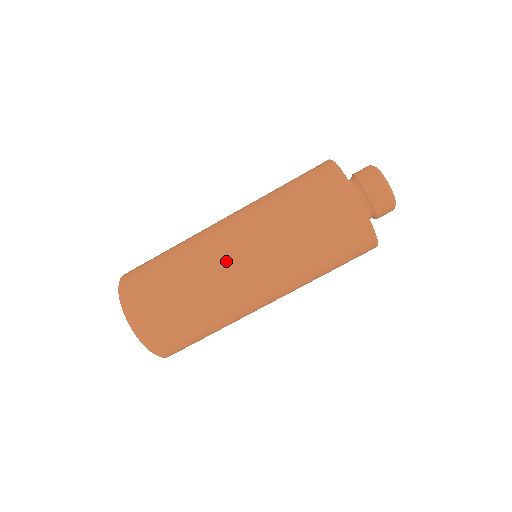
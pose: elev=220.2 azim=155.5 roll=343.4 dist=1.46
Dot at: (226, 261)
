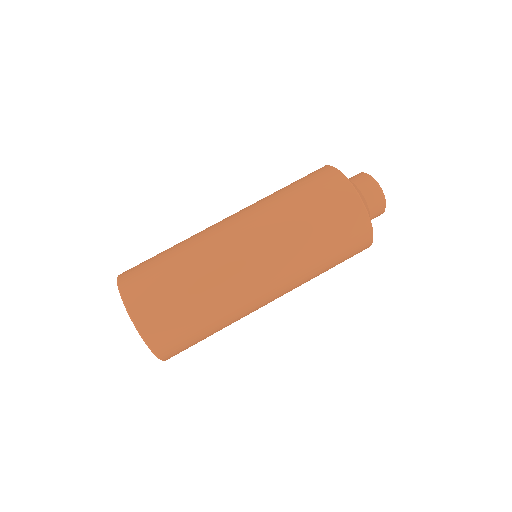
Dot at: (259, 299)
